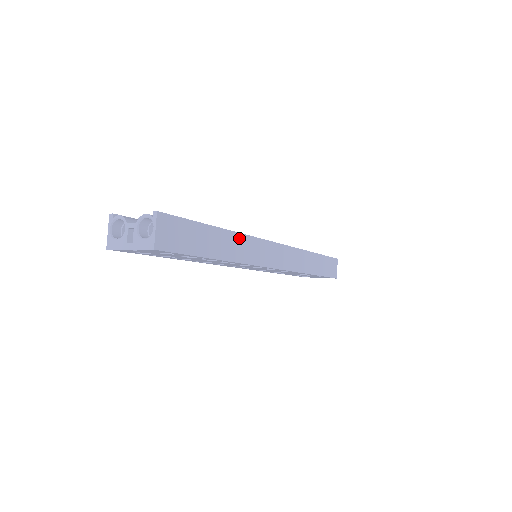
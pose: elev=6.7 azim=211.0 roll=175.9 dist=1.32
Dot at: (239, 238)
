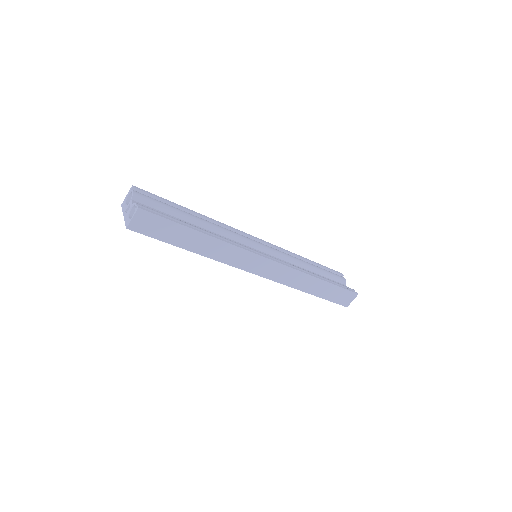
Dot at: (221, 244)
